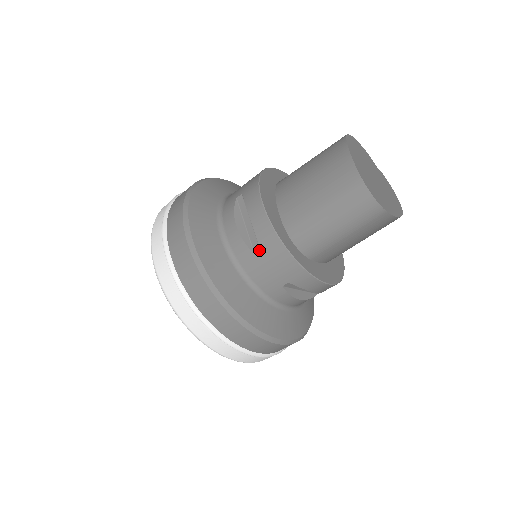
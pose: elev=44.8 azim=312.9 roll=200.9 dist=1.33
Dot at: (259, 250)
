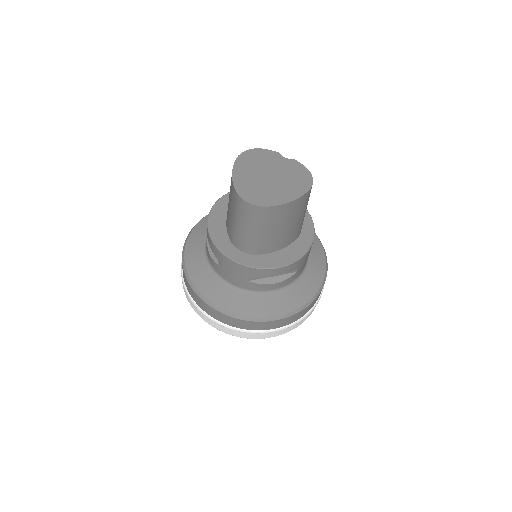
Dot at: (220, 263)
